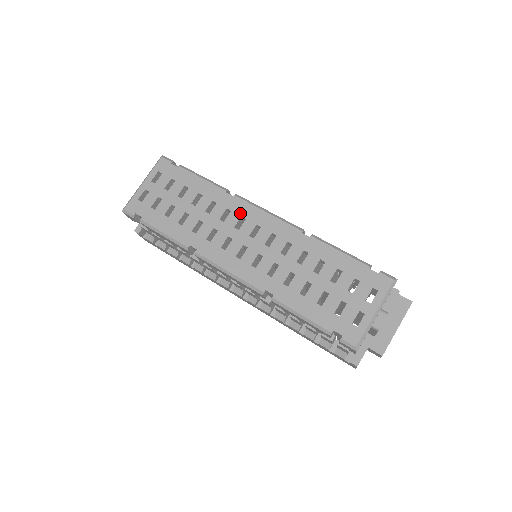
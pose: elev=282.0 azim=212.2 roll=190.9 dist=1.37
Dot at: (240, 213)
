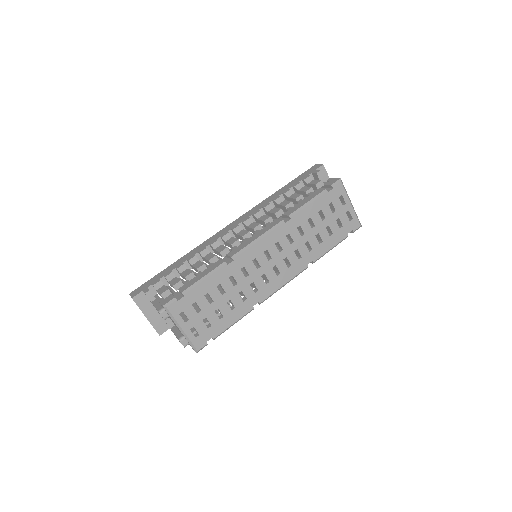
Dot at: (249, 260)
